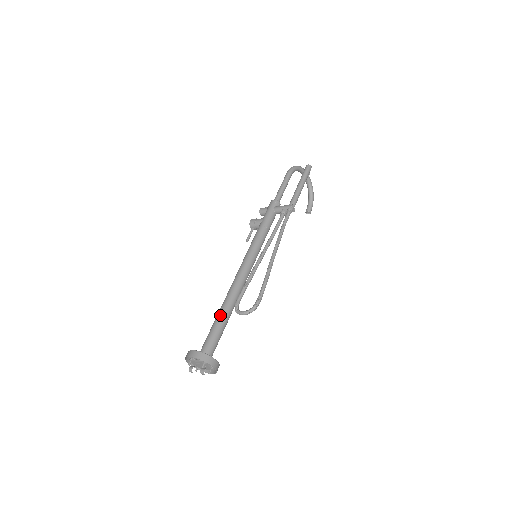
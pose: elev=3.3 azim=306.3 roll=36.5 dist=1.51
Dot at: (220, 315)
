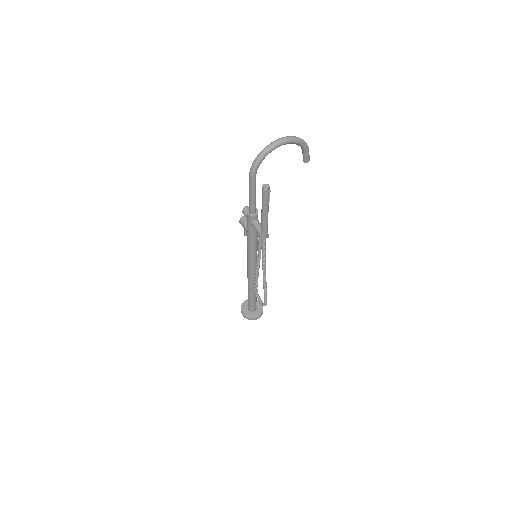
Dot at: (248, 294)
